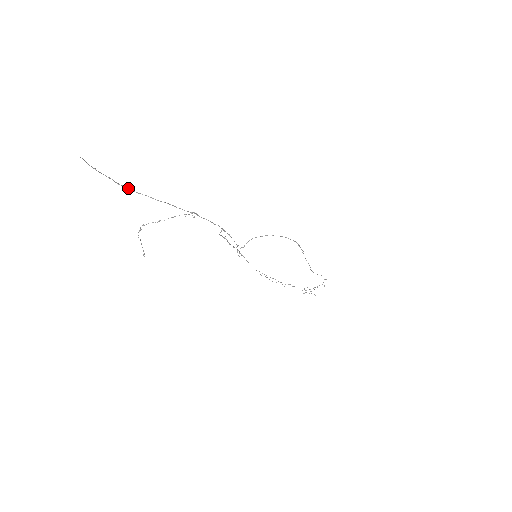
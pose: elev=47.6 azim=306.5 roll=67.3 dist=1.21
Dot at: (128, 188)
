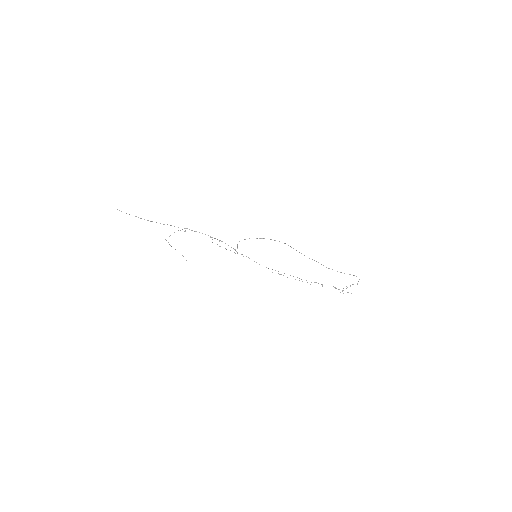
Dot at: (147, 220)
